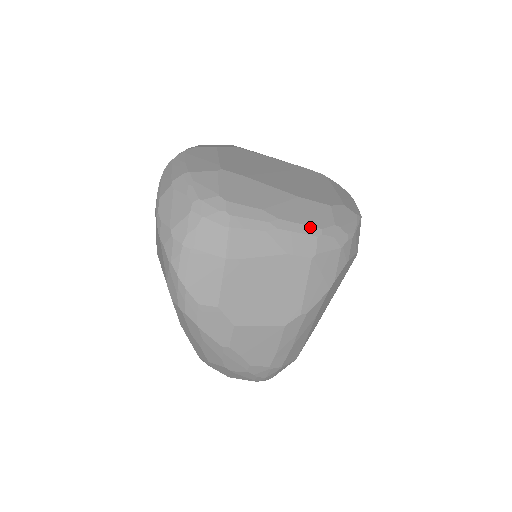
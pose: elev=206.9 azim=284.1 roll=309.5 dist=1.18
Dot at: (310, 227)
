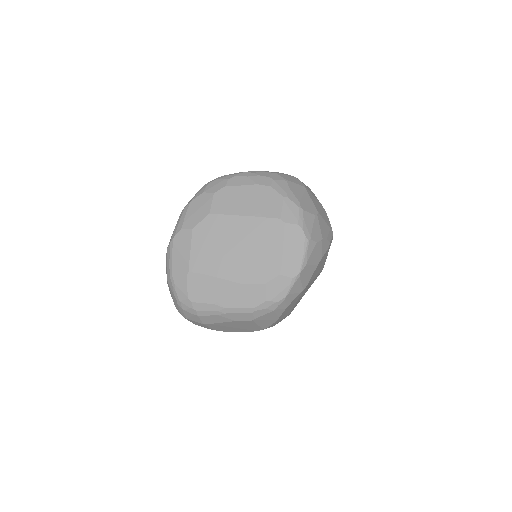
Dot at: (246, 308)
